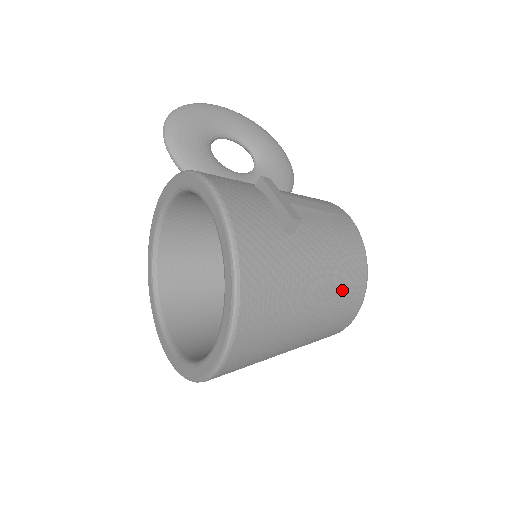
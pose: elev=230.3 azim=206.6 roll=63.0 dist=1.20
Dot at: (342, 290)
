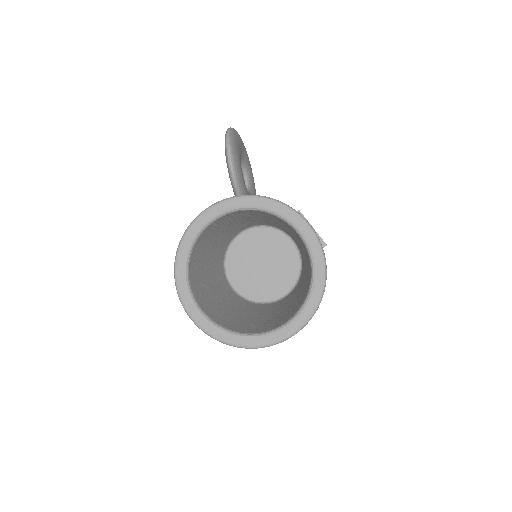
Dot at: occluded
